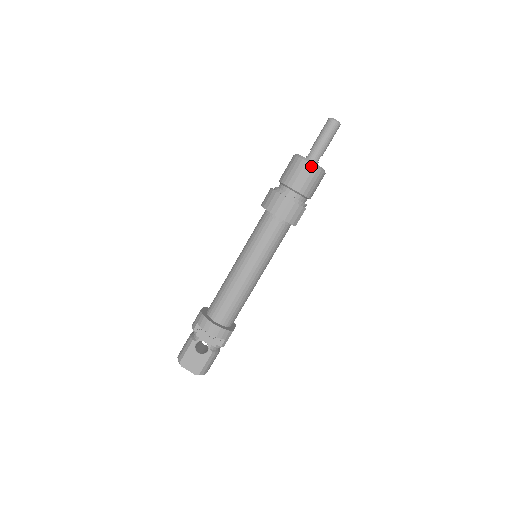
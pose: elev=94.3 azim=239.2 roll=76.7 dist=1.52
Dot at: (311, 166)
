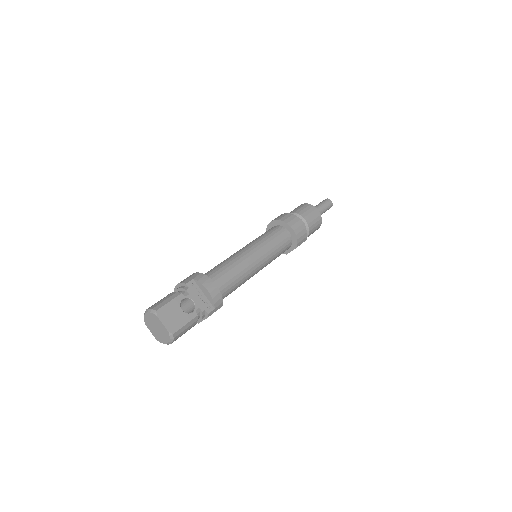
Dot at: (319, 213)
